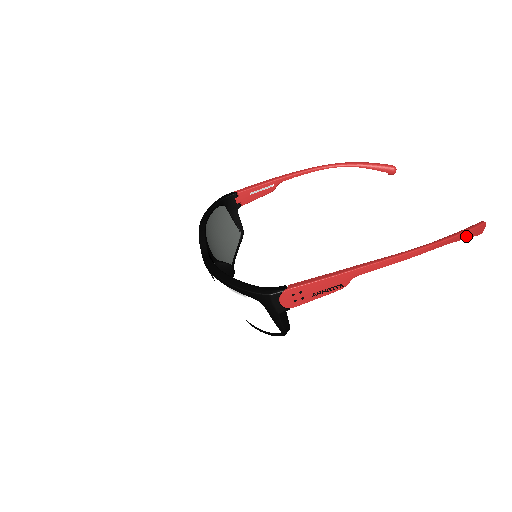
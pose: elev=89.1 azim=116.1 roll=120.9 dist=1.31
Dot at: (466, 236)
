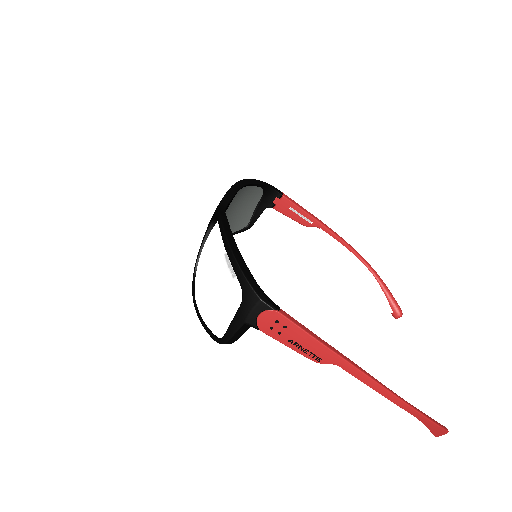
Dot at: (432, 427)
